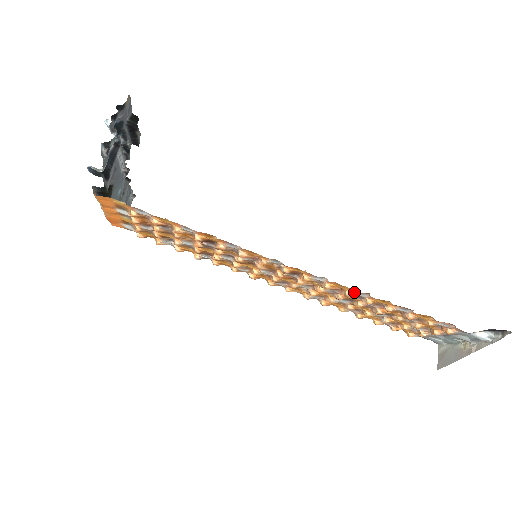
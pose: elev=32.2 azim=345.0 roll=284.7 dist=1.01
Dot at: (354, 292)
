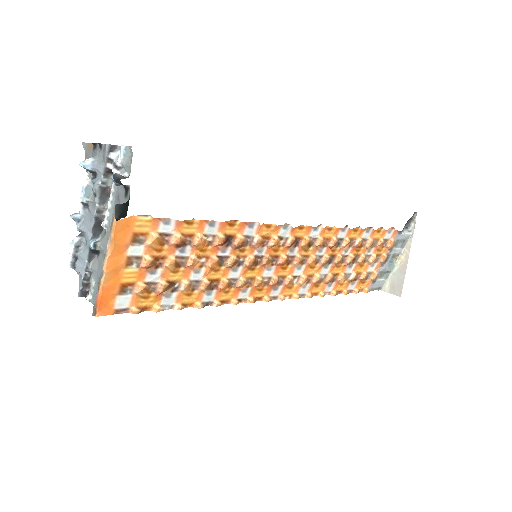
Dot at: (337, 236)
